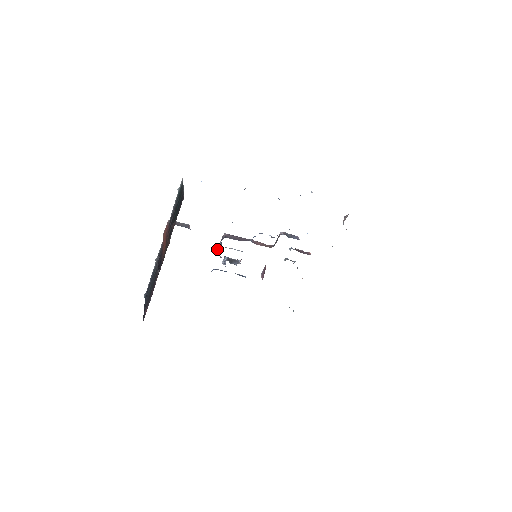
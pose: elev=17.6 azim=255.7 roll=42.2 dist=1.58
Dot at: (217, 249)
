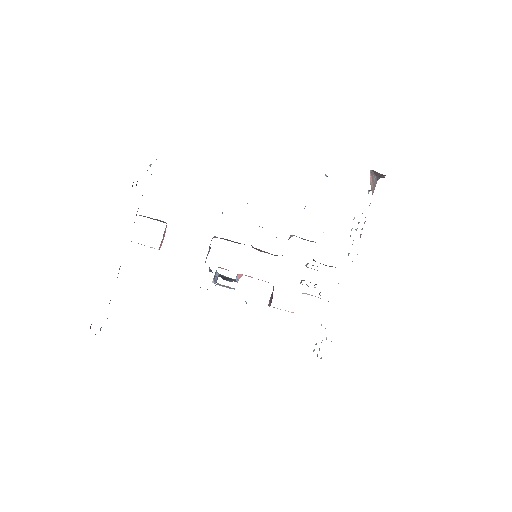
Dot at: occluded
